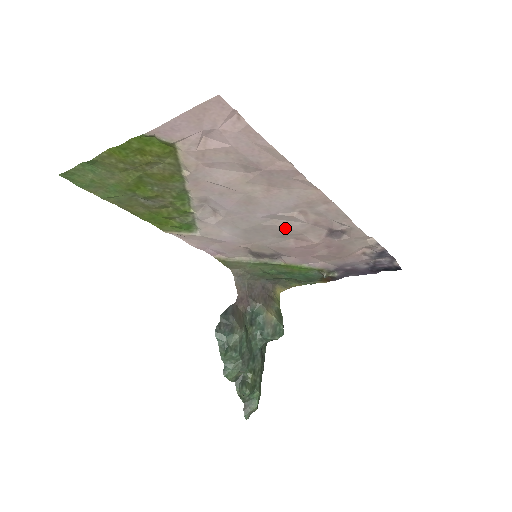
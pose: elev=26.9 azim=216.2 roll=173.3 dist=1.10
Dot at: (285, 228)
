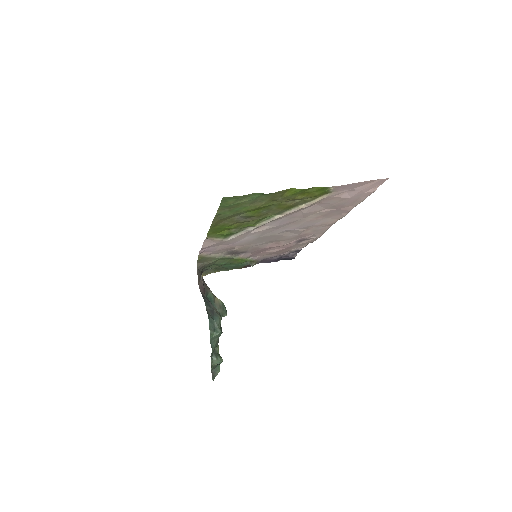
Dot at: (283, 237)
